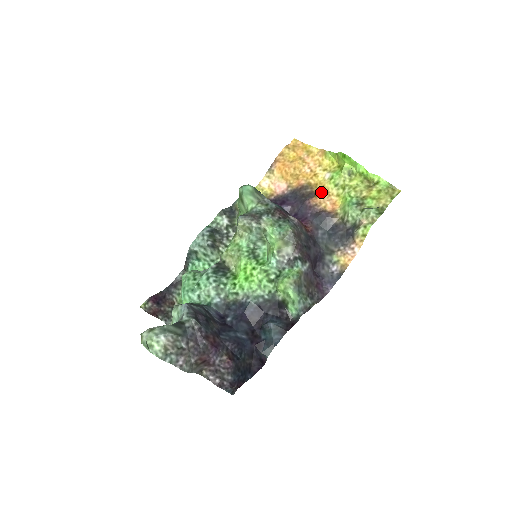
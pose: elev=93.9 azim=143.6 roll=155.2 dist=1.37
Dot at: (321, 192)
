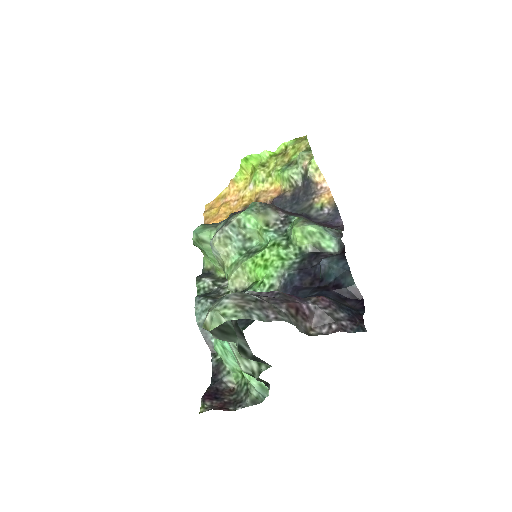
Dot at: (258, 196)
